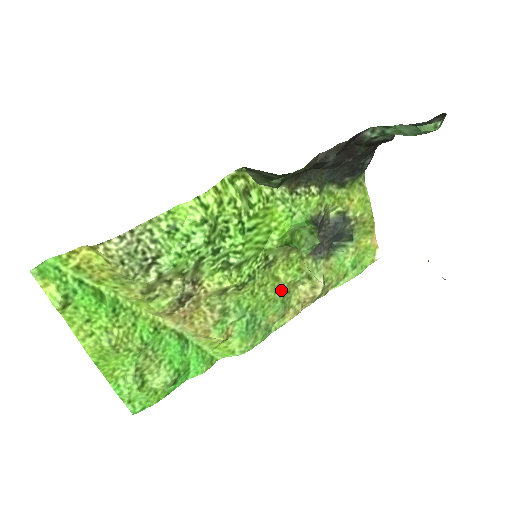
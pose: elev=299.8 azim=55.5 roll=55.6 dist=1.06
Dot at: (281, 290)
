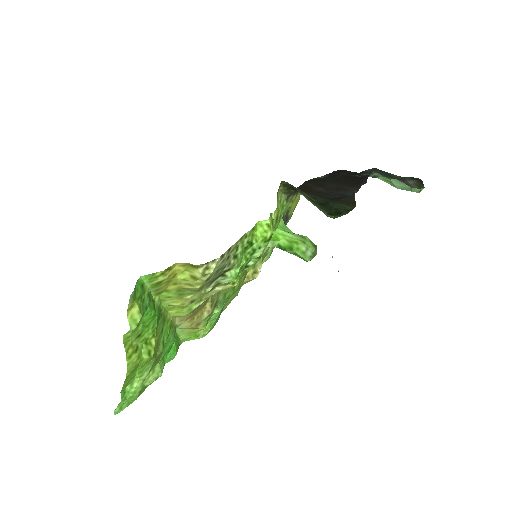
Dot at: occluded
